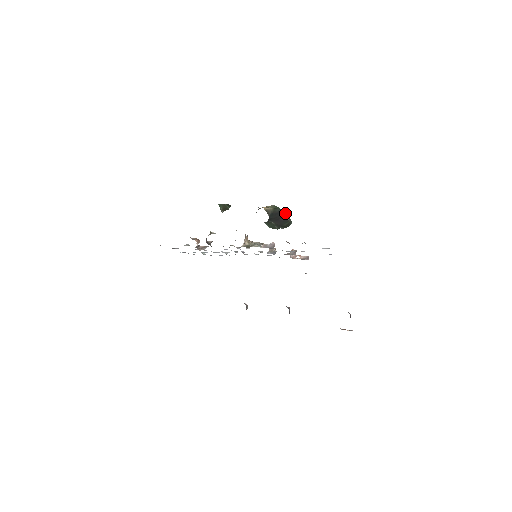
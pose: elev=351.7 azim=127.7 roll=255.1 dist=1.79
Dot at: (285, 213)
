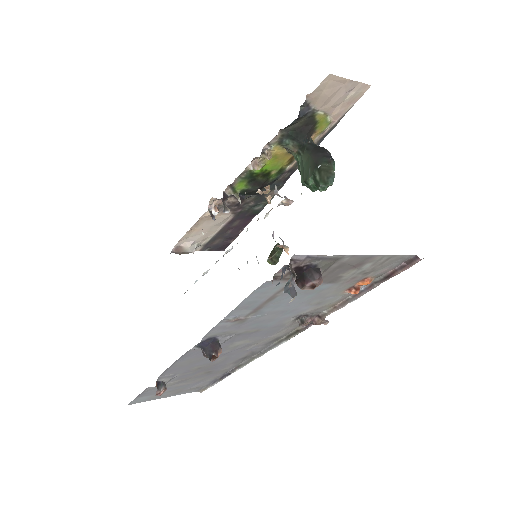
Dot at: (332, 159)
